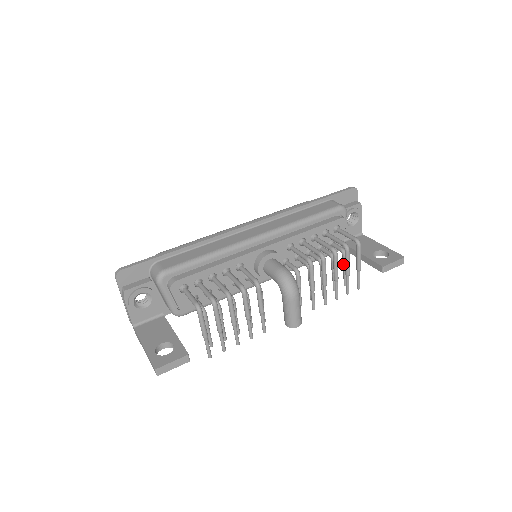
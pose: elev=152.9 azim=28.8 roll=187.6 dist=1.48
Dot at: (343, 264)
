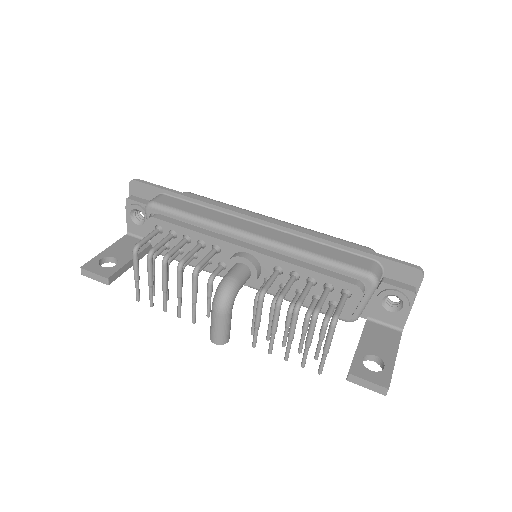
Dot at: (319, 333)
